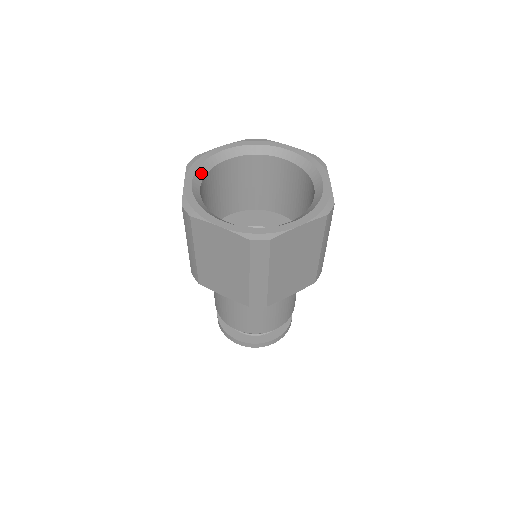
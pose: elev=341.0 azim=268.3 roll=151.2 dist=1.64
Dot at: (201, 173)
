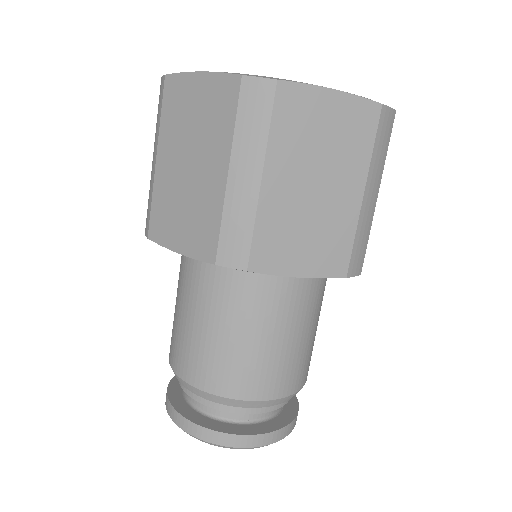
Dot at: occluded
